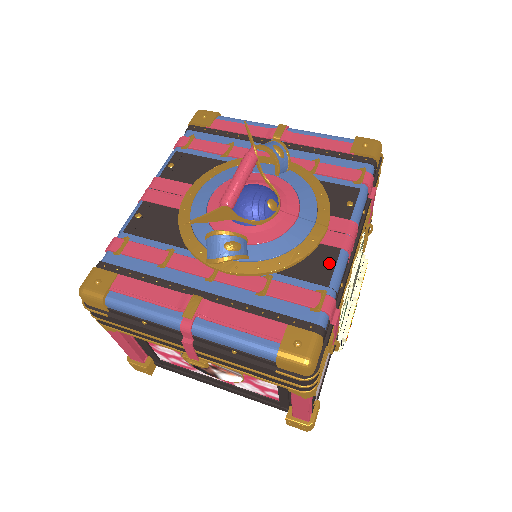
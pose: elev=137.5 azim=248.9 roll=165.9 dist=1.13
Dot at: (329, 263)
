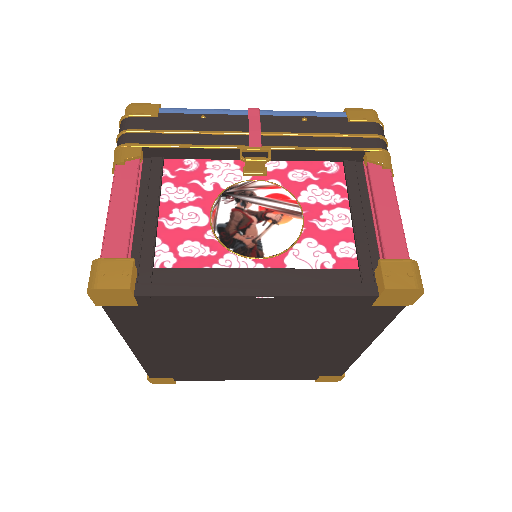
Dot at: occluded
